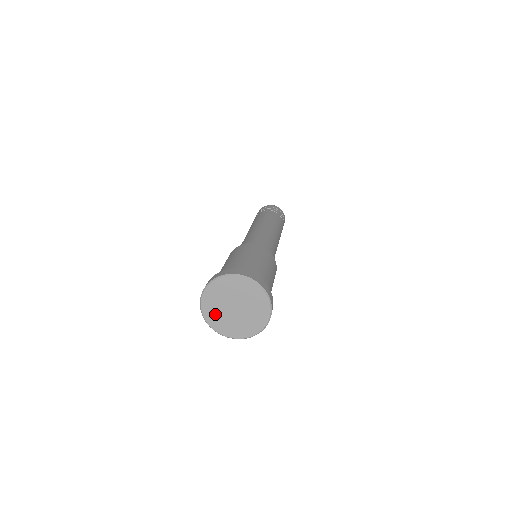
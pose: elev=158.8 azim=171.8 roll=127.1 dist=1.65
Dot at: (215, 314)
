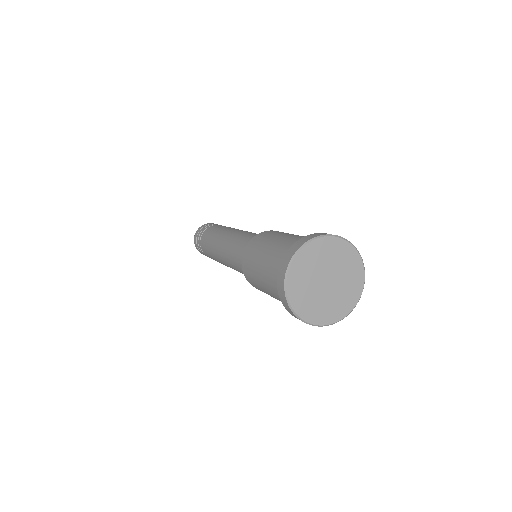
Dot at: (303, 272)
